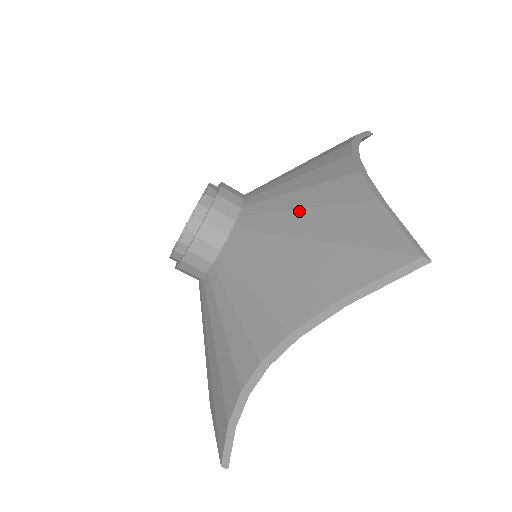
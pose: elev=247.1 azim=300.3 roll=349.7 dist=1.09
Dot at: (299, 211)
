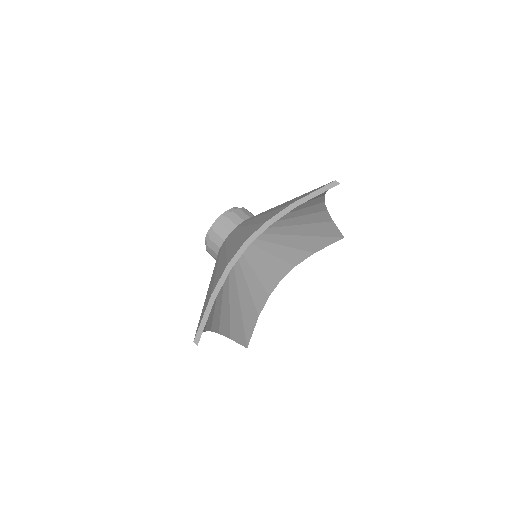
Dot at: occluded
